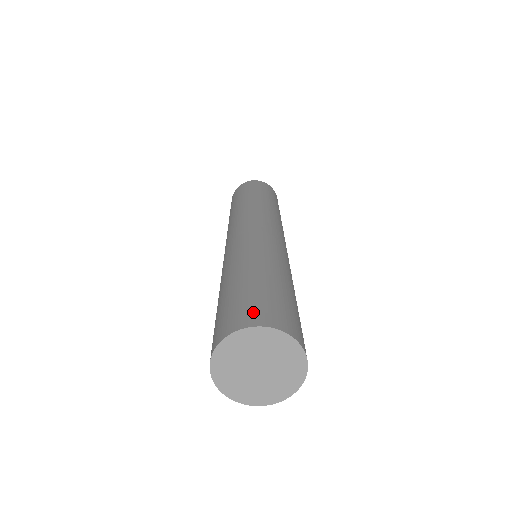
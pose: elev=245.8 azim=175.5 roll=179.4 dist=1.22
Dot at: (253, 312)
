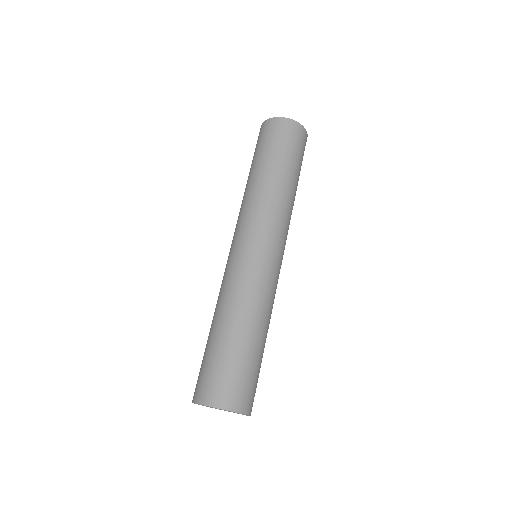
Dot at: (213, 389)
